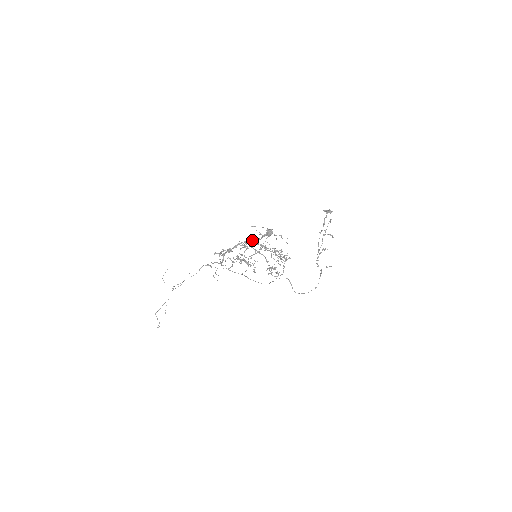
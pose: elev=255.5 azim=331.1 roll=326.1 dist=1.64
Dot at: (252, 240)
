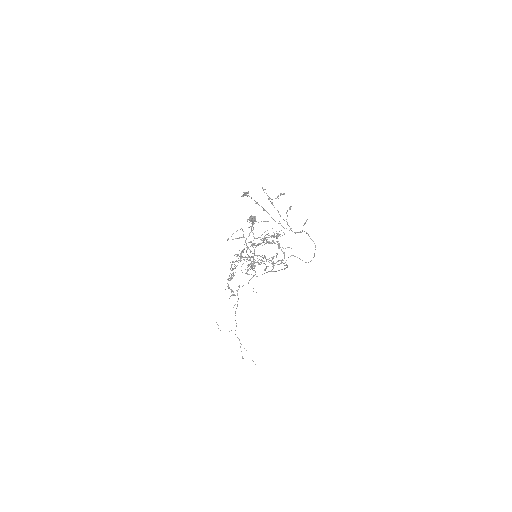
Dot at: (249, 235)
